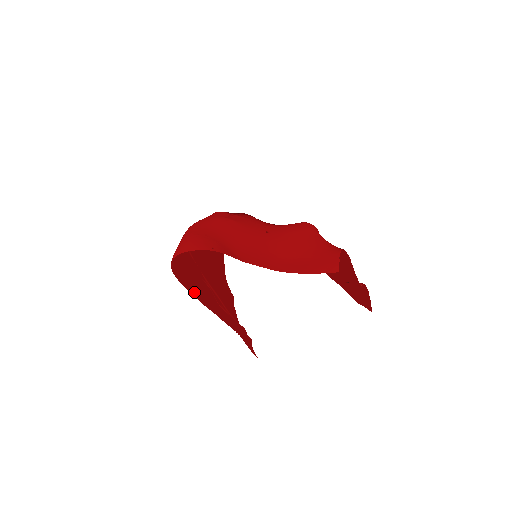
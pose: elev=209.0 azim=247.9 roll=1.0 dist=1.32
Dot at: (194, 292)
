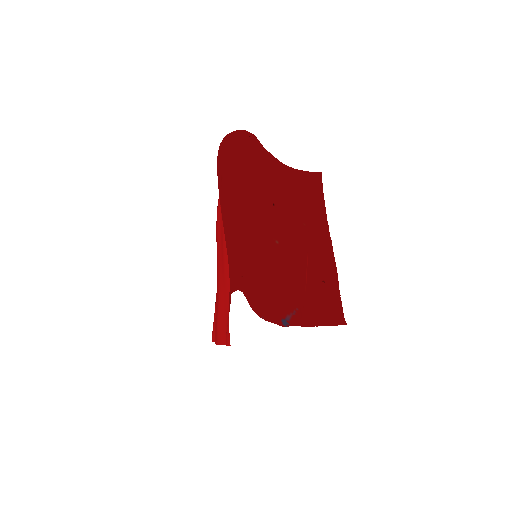
Dot at: (219, 192)
